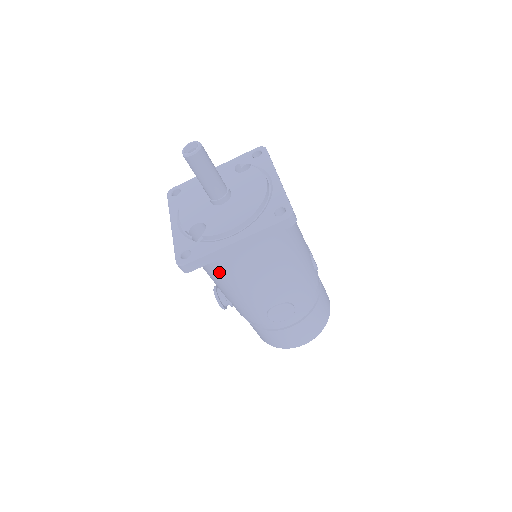
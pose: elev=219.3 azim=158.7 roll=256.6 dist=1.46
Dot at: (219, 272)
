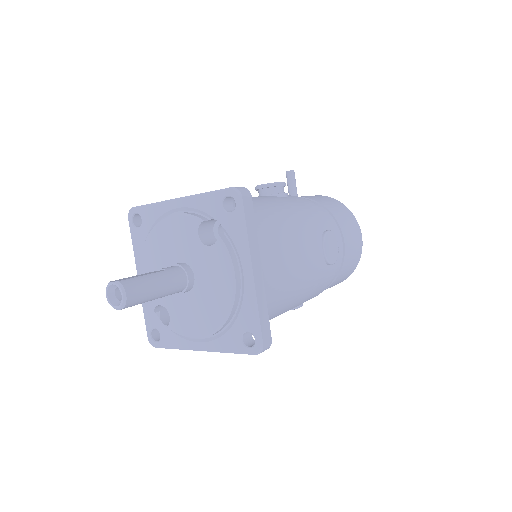
Dot at: occluded
